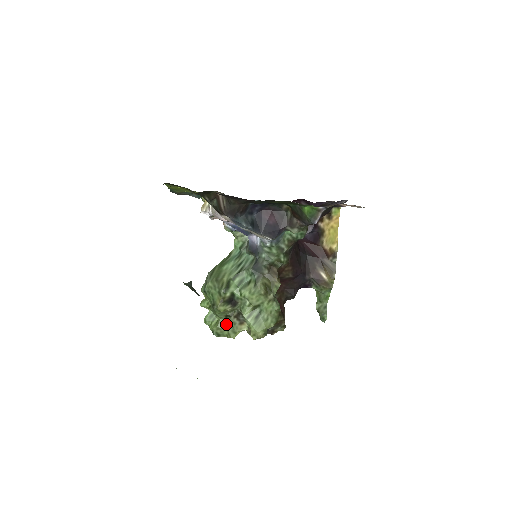
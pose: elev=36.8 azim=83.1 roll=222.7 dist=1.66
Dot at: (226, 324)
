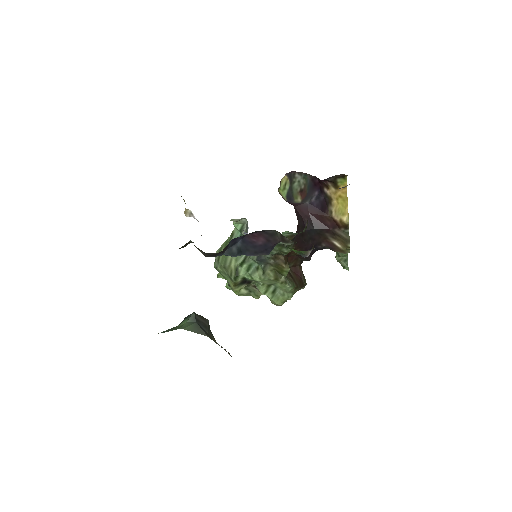
Dot at: (247, 290)
